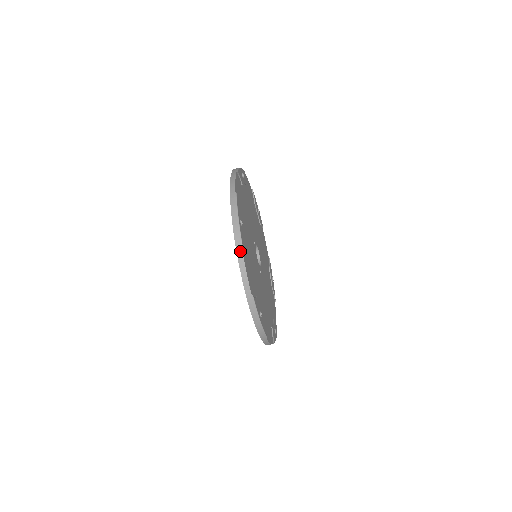
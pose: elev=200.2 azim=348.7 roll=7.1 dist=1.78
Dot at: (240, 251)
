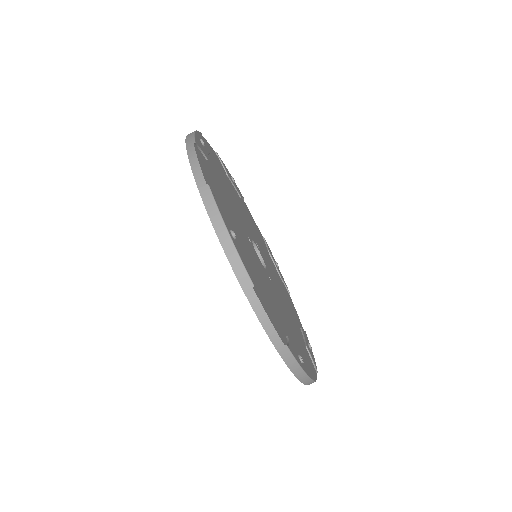
Dot at: (248, 287)
